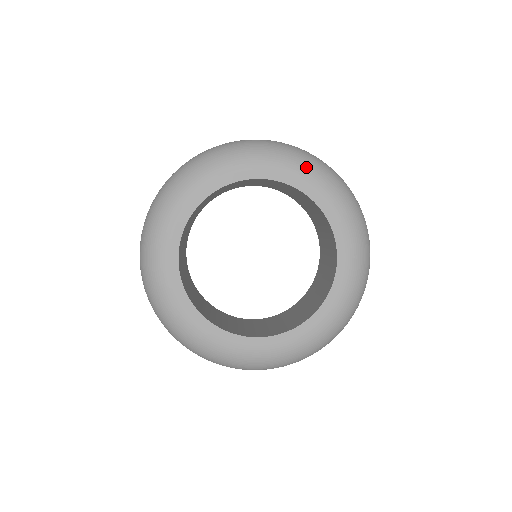
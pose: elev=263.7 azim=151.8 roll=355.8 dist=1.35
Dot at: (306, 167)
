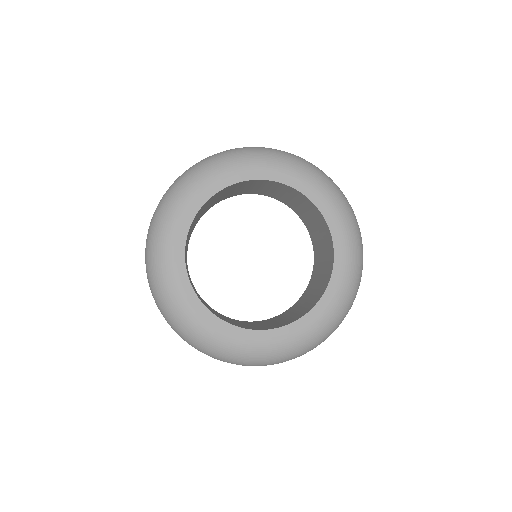
Dot at: (341, 206)
